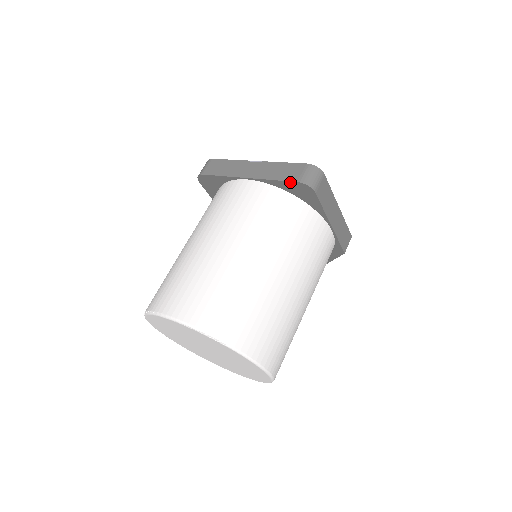
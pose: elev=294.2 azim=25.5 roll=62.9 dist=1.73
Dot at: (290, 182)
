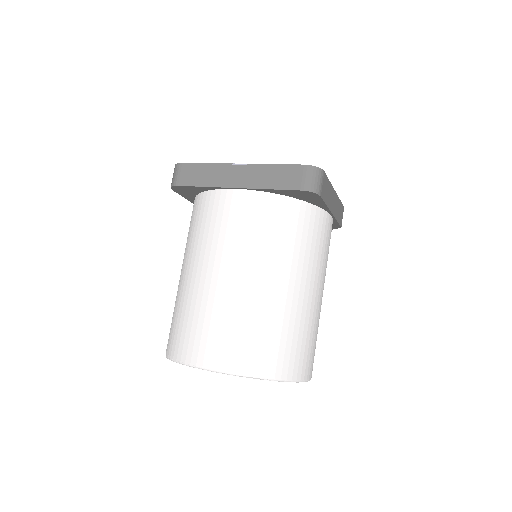
Dot at: (291, 190)
